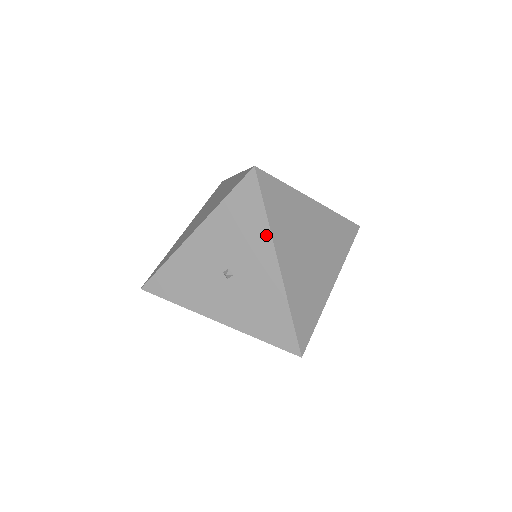
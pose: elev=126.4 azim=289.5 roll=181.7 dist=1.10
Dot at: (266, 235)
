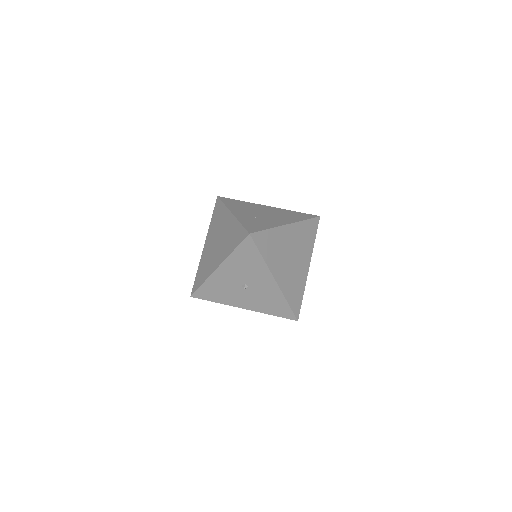
Dot at: (264, 267)
